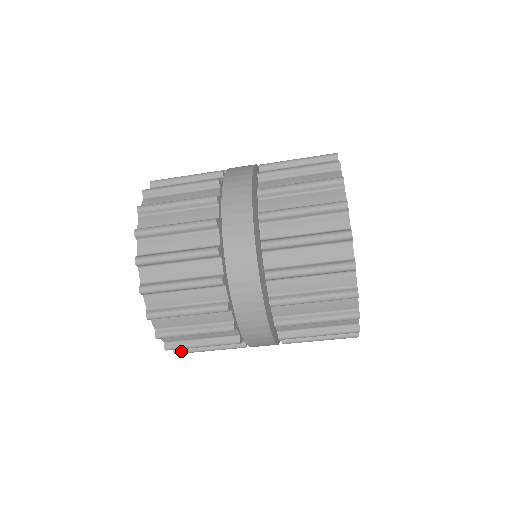
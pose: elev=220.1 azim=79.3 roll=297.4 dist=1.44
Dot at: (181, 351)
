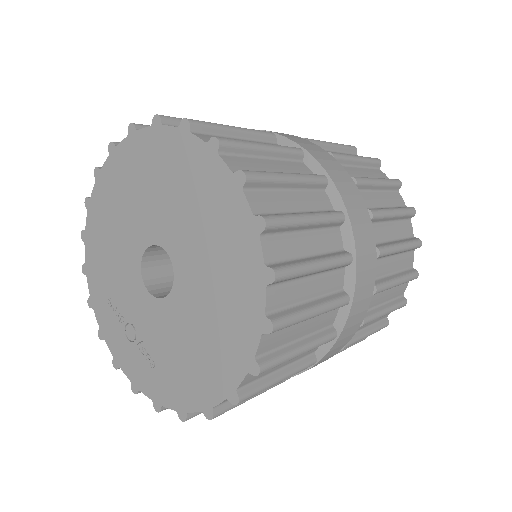
Dot at: occluded
